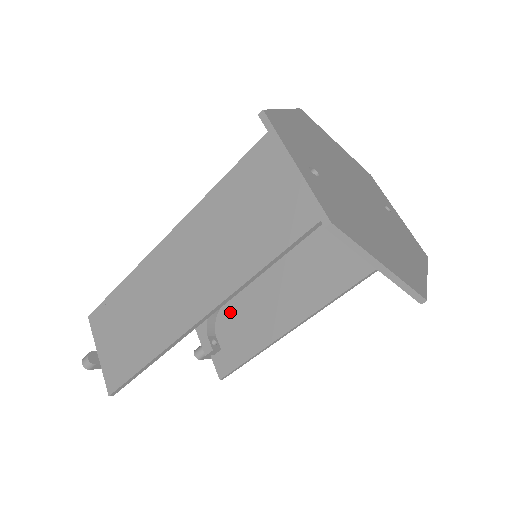
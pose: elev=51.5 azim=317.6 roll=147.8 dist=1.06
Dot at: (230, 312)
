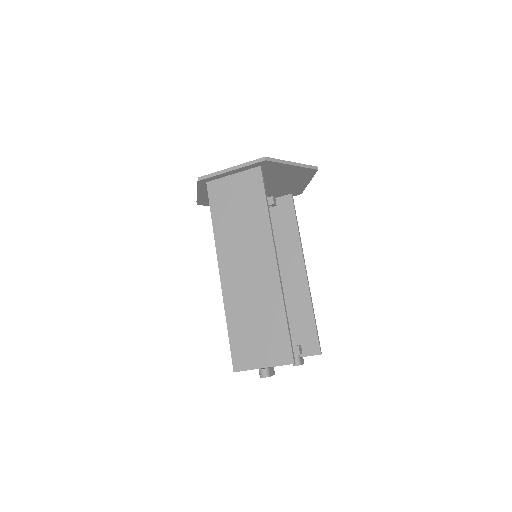
Dot at: occluded
